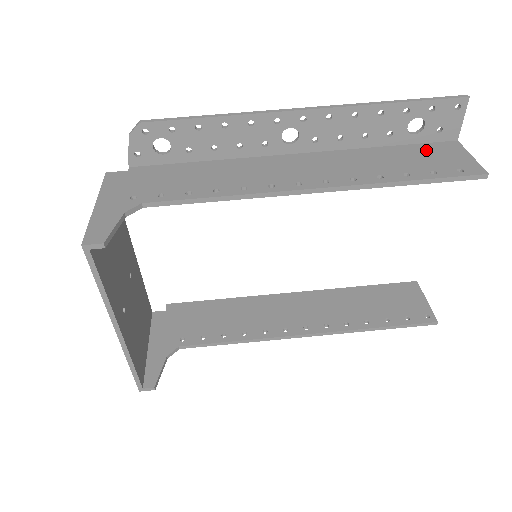
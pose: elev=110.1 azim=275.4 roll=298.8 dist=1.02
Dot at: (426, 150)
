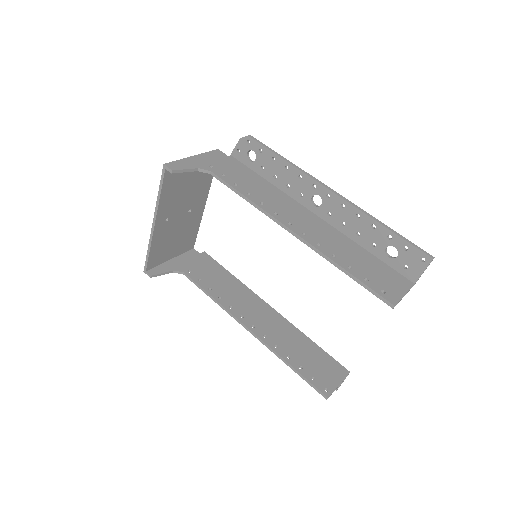
Dot at: (386, 271)
